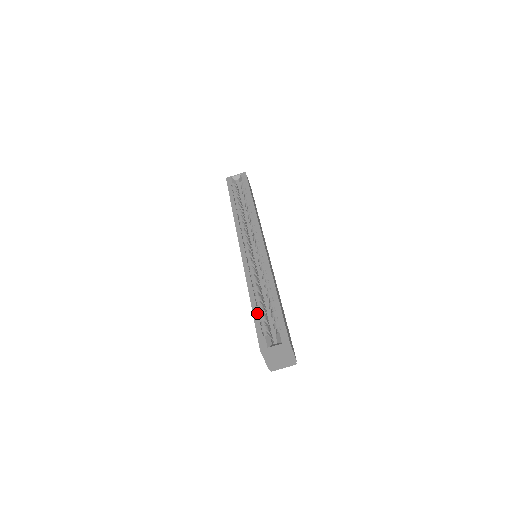
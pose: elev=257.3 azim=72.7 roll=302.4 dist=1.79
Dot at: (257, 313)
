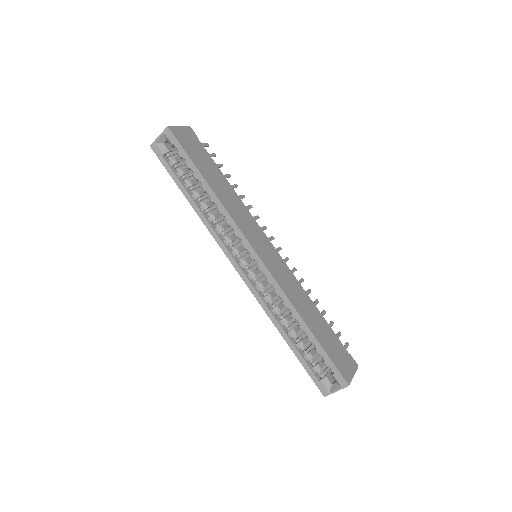
Dot at: (300, 356)
